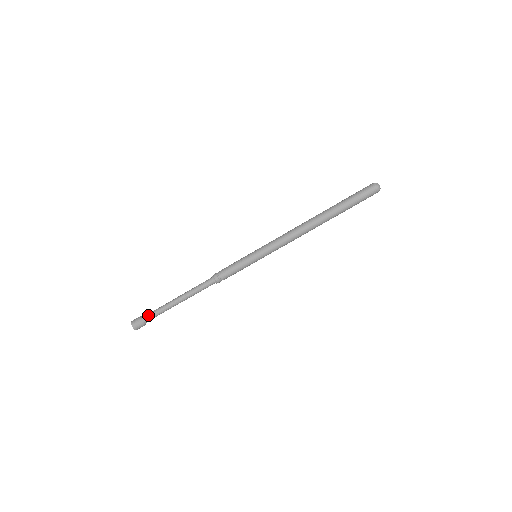
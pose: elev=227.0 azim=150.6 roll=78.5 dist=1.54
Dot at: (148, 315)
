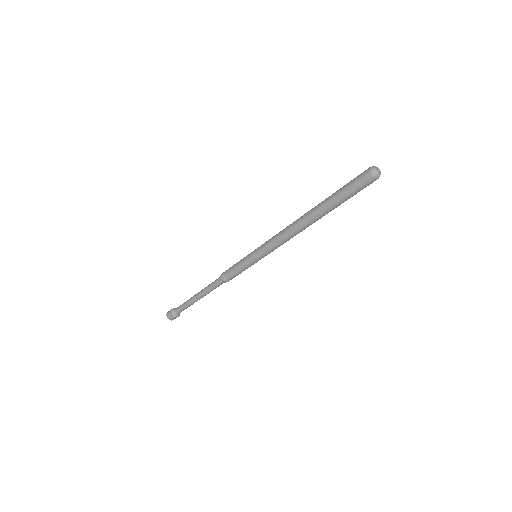
Dot at: (179, 306)
